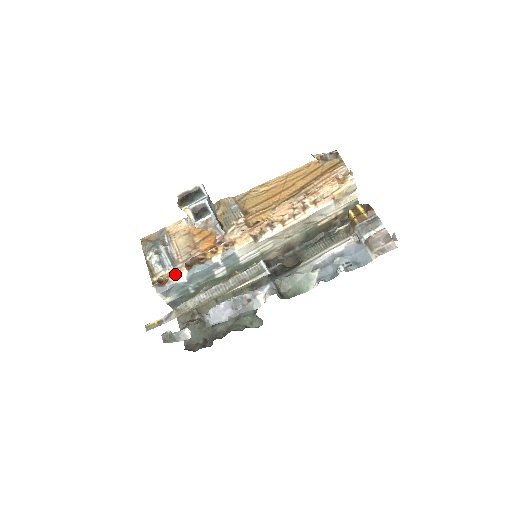
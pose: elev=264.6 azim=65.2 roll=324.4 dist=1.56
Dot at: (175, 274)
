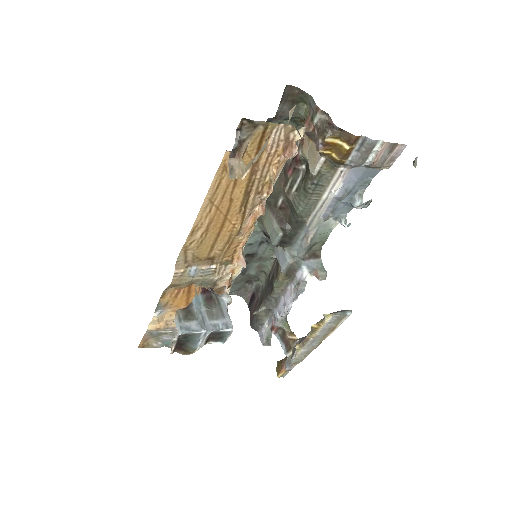
Dot at: occluded
